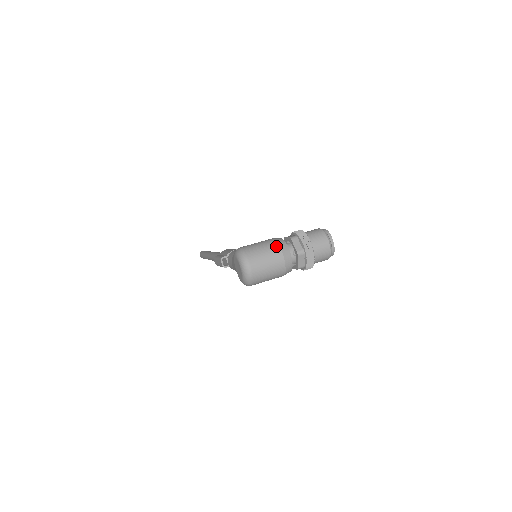
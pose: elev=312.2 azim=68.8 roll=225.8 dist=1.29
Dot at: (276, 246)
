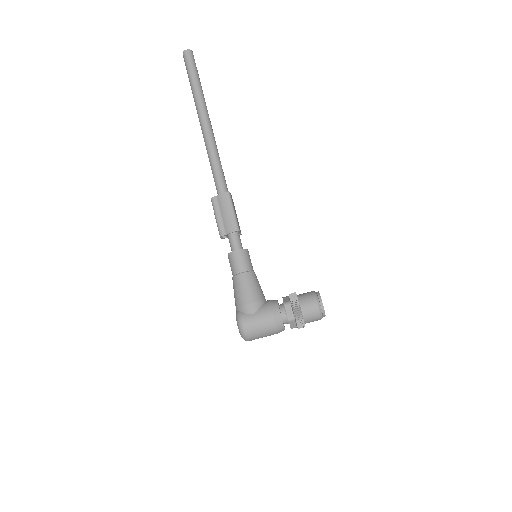
Dot at: (274, 330)
